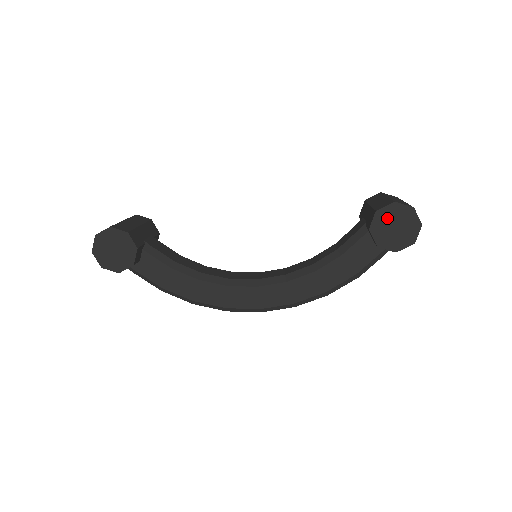
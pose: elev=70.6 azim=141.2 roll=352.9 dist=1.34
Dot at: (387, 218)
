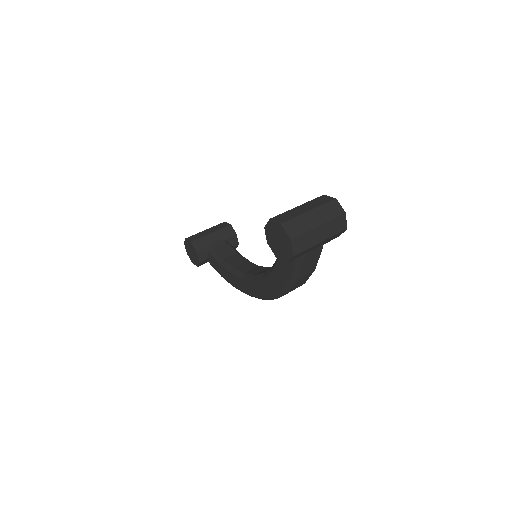
Dot at: (271, 233)
